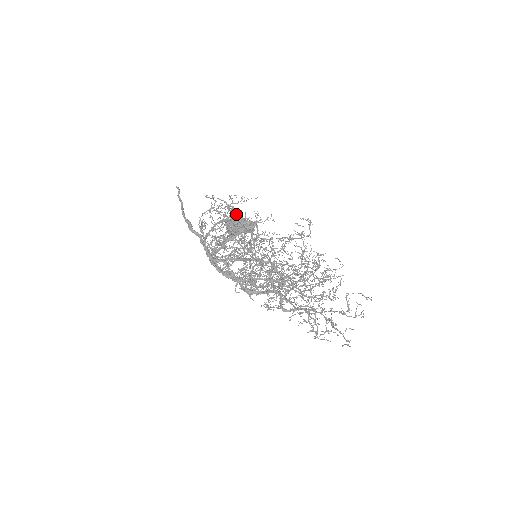
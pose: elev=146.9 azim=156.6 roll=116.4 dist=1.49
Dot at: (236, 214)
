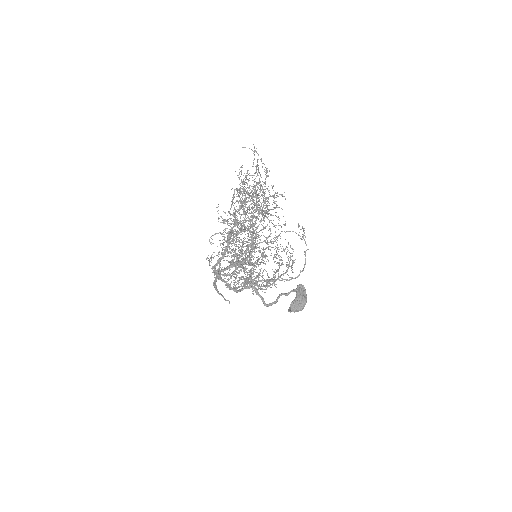
Dot at: (241, 258)
